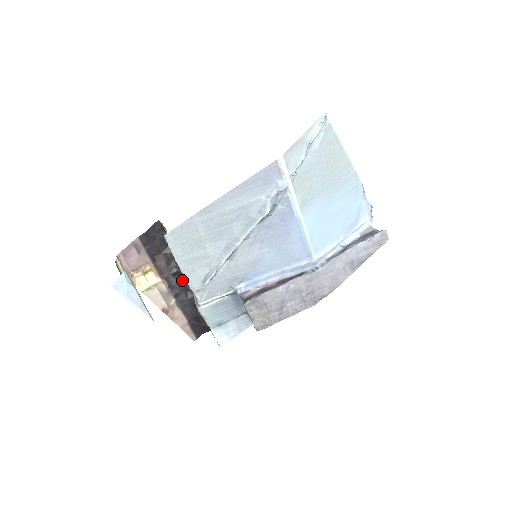
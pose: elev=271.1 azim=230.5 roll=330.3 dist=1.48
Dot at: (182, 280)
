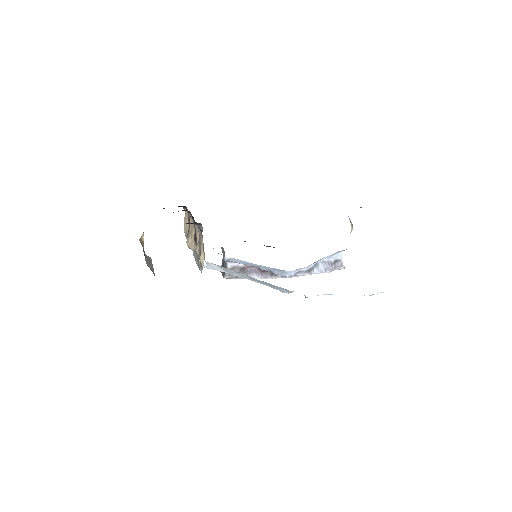
Dot at: occluded
